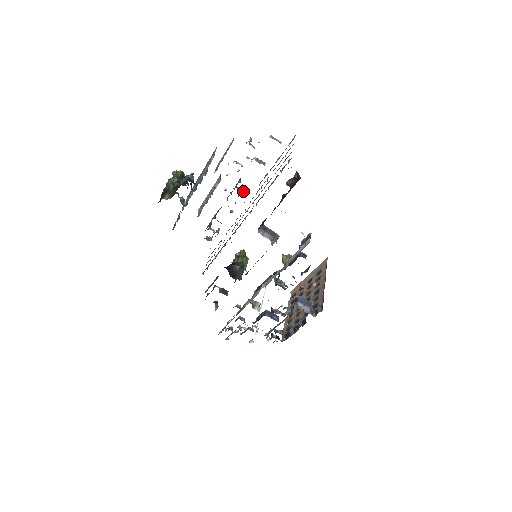
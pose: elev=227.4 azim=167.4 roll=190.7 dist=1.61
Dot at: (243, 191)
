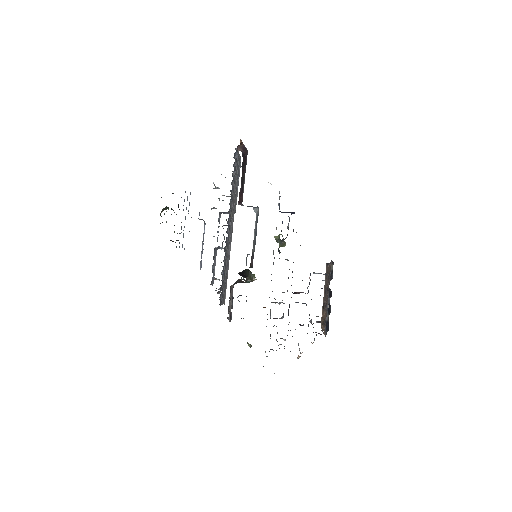
Dot at: occluded
